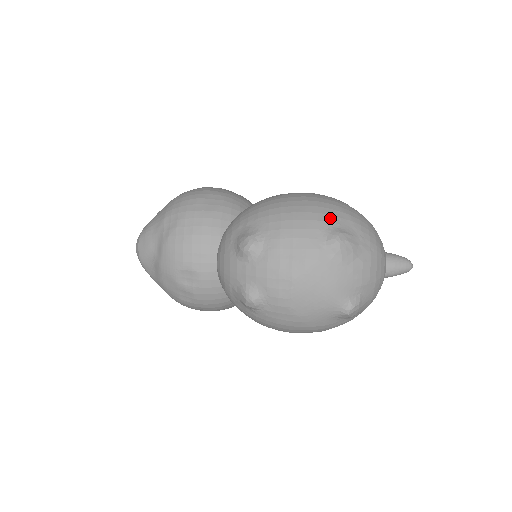
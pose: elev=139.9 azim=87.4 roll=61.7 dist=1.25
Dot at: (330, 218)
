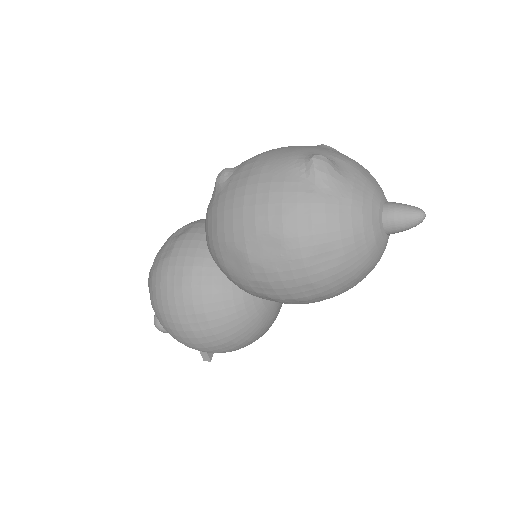
Dot at: occluded
